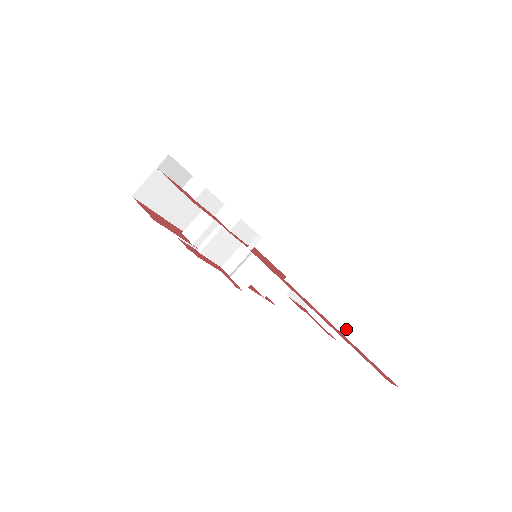
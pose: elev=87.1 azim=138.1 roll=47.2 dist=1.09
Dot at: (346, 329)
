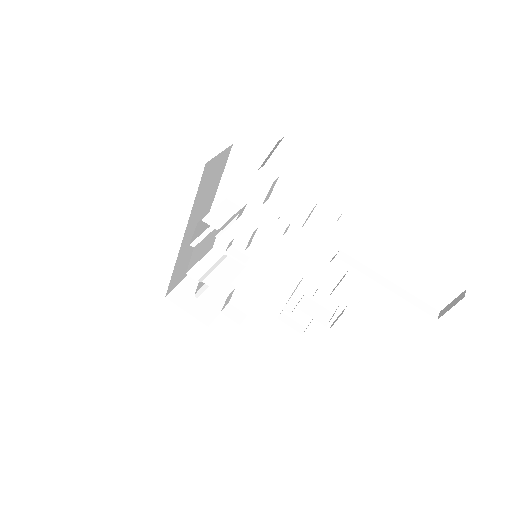
Dot at: (392, 288)
